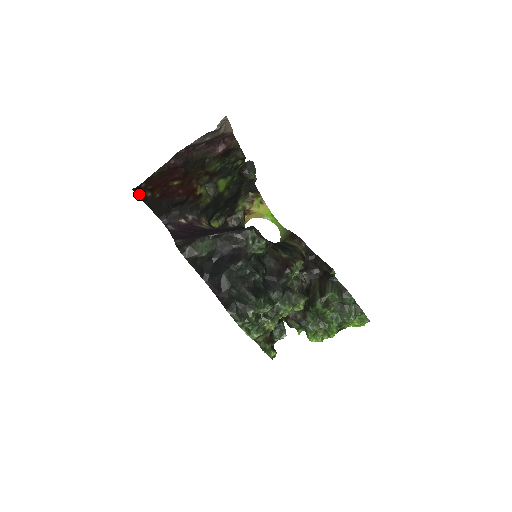
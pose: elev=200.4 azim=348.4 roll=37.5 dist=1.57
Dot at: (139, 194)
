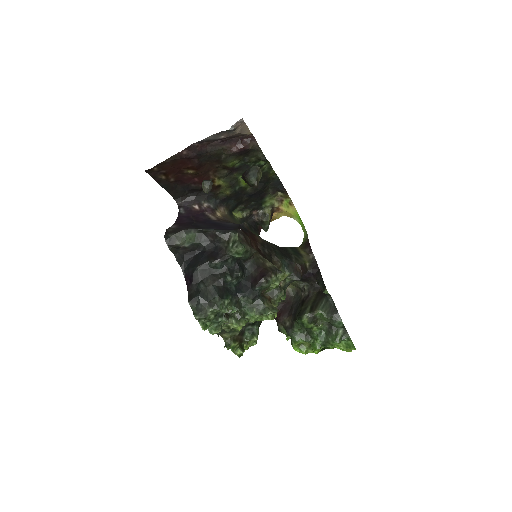
Dot at: (153, 176)
